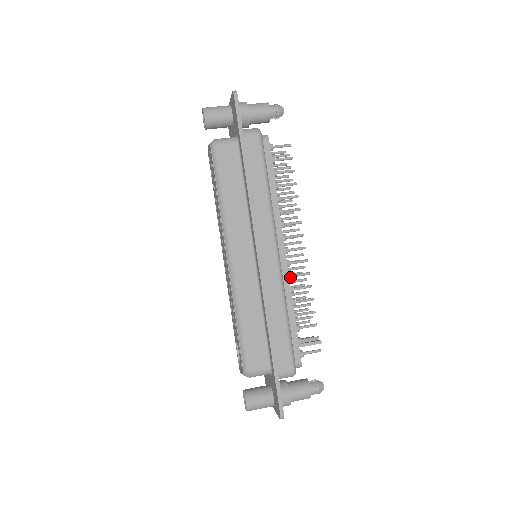
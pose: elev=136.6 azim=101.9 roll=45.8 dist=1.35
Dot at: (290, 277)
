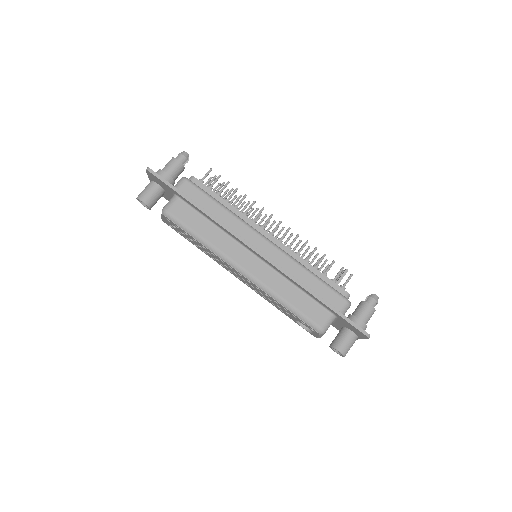
Dot at: (289, 248)
